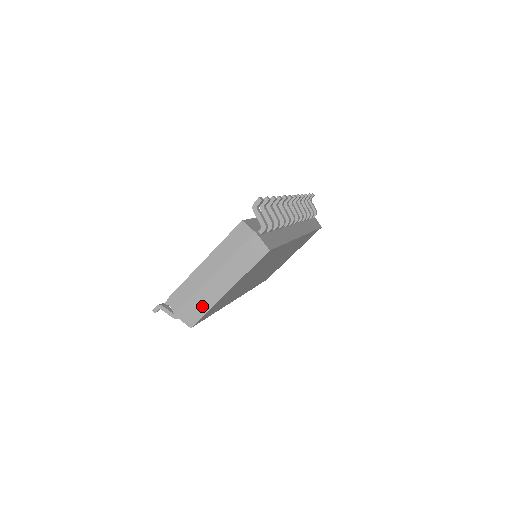
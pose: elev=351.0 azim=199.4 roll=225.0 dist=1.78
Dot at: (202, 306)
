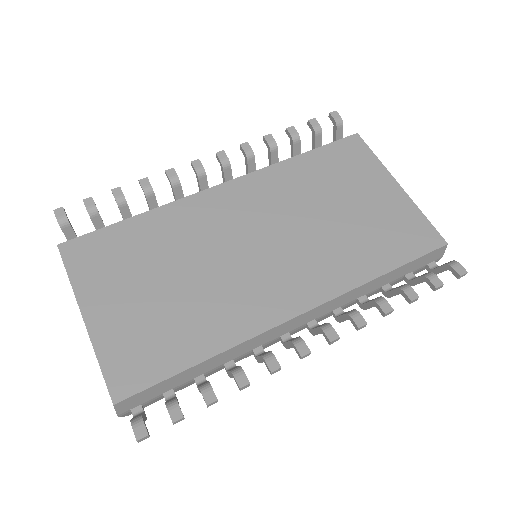
Dot at: occluded
